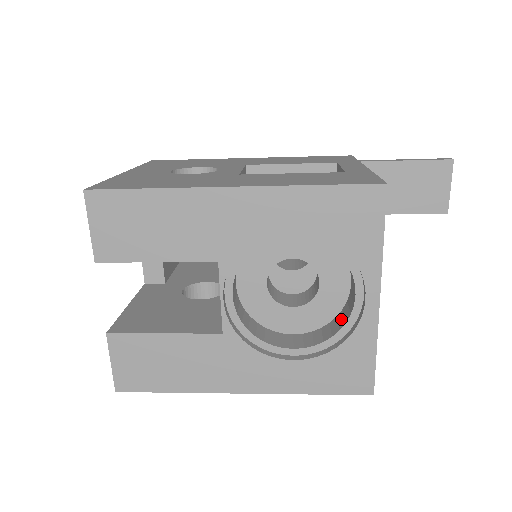
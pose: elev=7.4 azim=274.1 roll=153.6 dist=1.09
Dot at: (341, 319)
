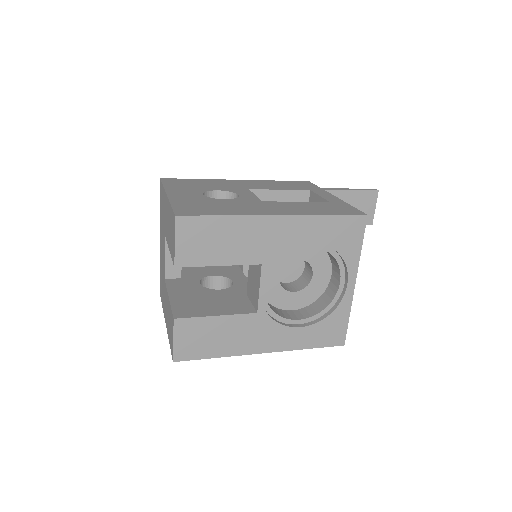
Dot at: (326, 298)
